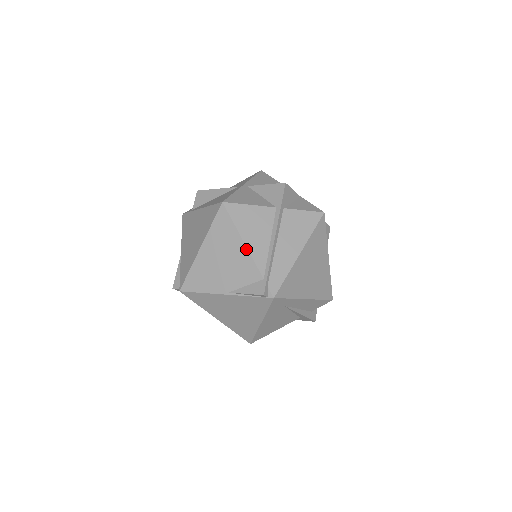
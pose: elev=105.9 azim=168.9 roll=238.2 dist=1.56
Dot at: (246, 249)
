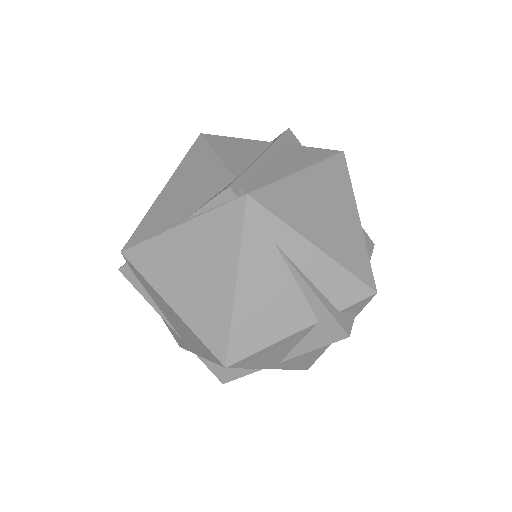
Dot at: (218, 160)
